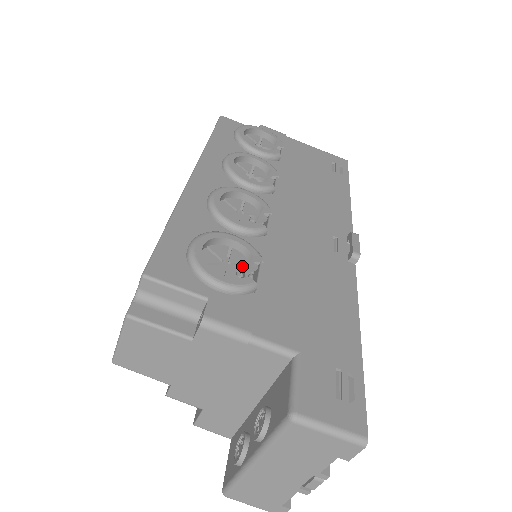
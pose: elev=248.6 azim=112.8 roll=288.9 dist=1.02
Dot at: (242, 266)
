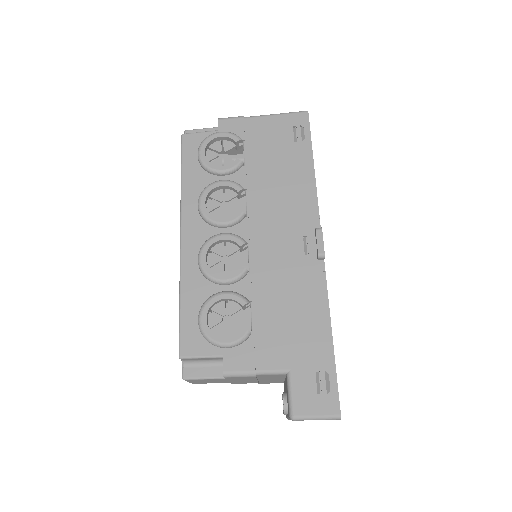
Dot at: occluded
